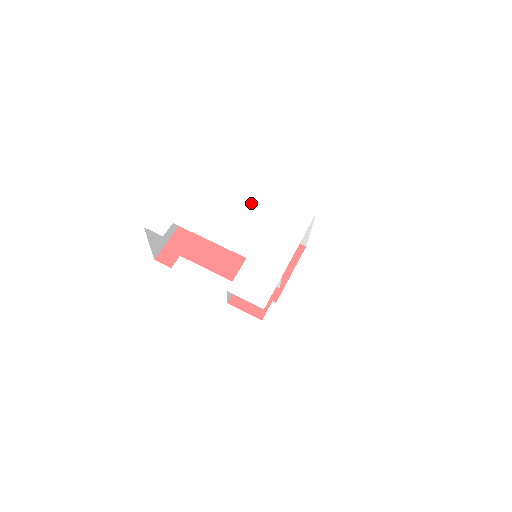
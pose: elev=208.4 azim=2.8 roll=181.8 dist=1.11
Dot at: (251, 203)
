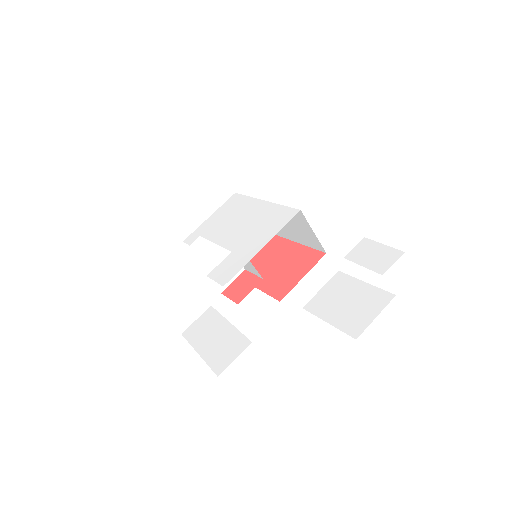
Dot at: (256, 213)
